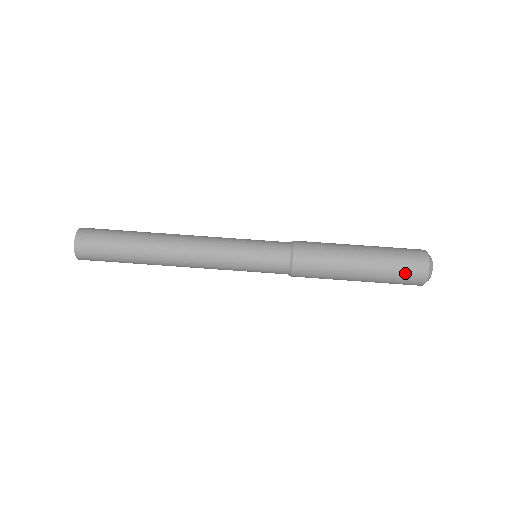
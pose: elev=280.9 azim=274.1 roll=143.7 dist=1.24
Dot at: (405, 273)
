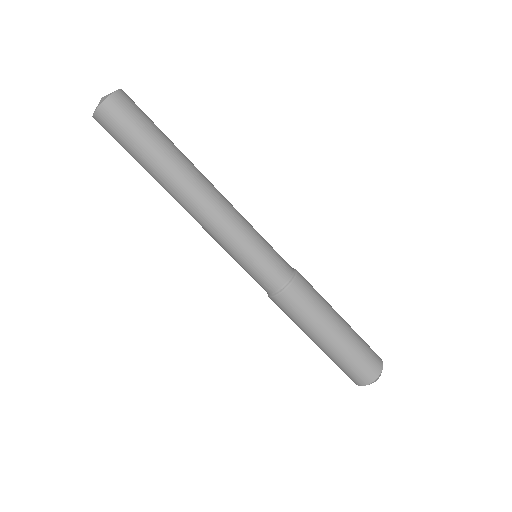
Dot at: (345, 372)
